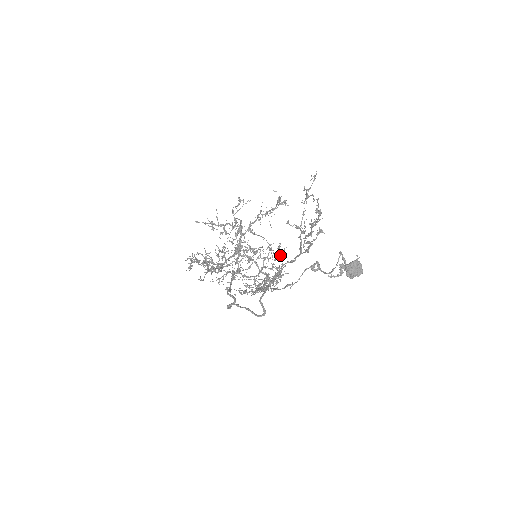
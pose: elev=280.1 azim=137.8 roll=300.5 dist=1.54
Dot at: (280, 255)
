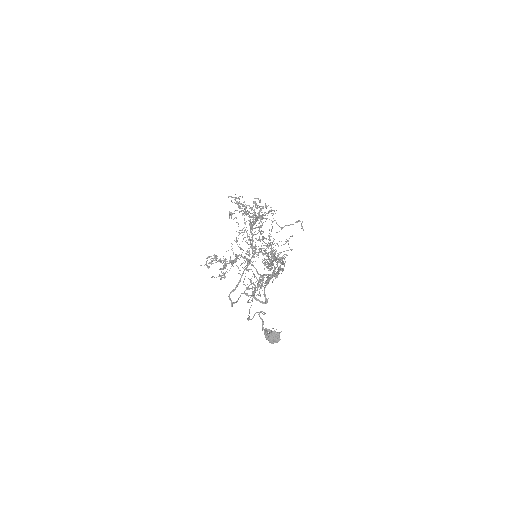
Dot at: occluded
